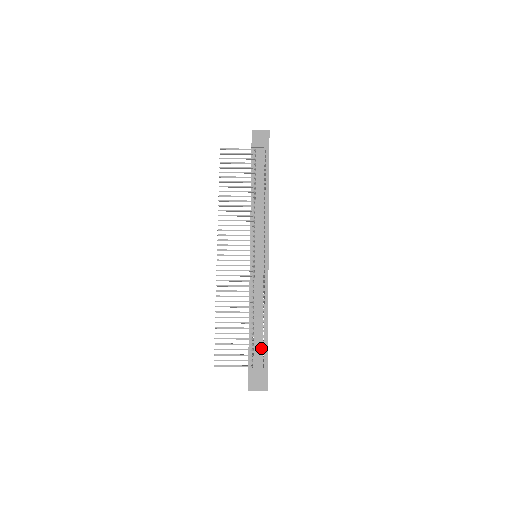
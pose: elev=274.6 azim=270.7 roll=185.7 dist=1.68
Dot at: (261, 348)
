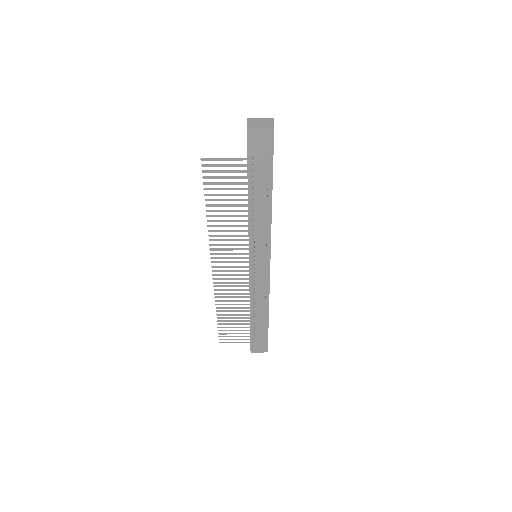
Dot at: (262, 329)
